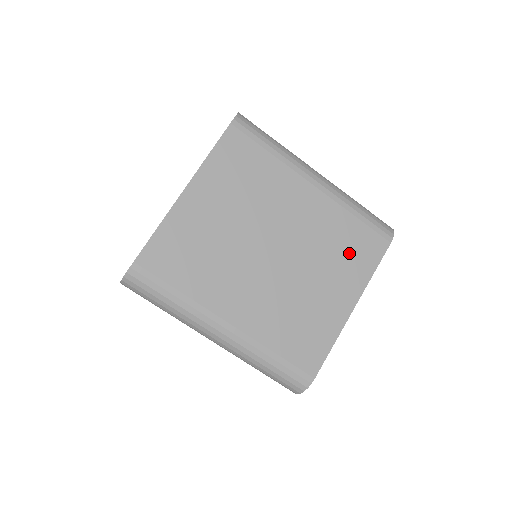
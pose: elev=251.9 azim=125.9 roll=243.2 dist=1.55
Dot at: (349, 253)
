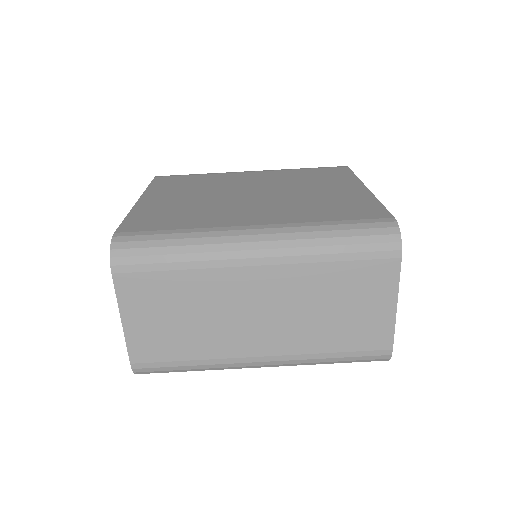
Dot at: (321, 177)
